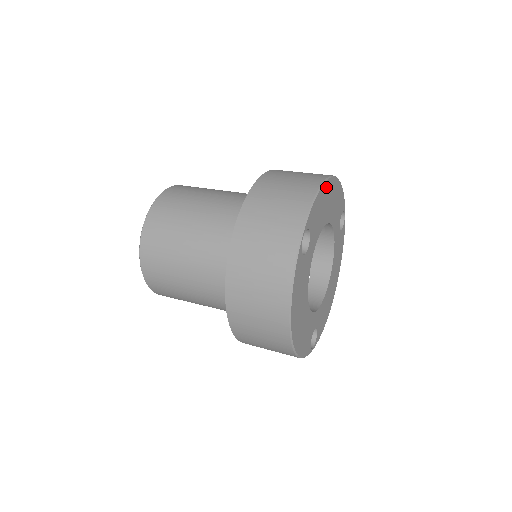
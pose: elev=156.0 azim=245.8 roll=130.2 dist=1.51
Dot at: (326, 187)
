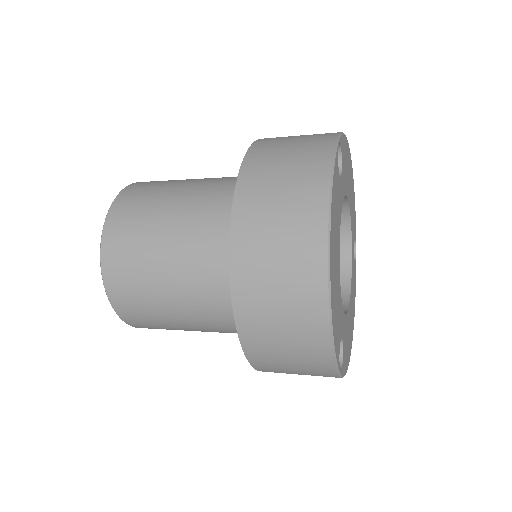
Dot at: (349, 154)
